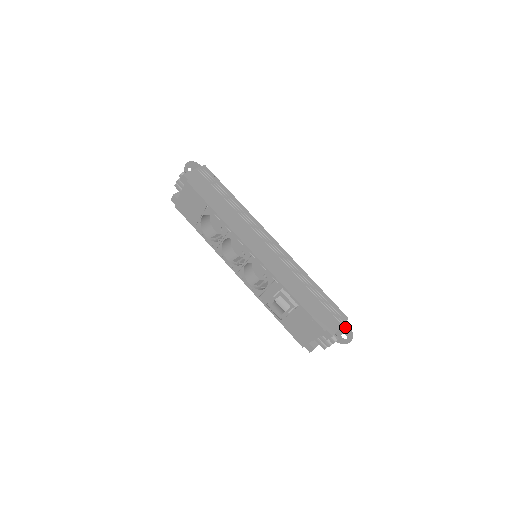
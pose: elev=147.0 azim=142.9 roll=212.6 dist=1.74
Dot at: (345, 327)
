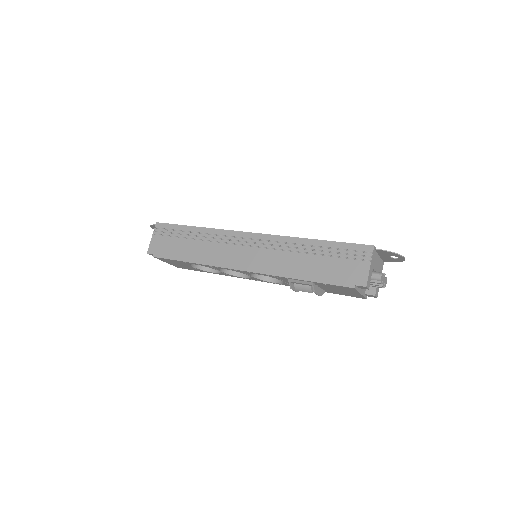
Dot at: (382, 253)
